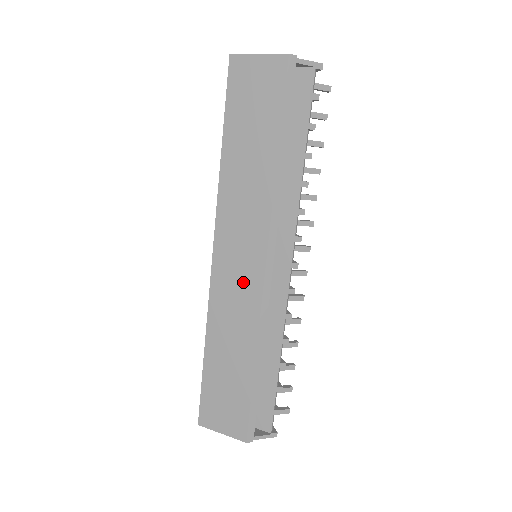
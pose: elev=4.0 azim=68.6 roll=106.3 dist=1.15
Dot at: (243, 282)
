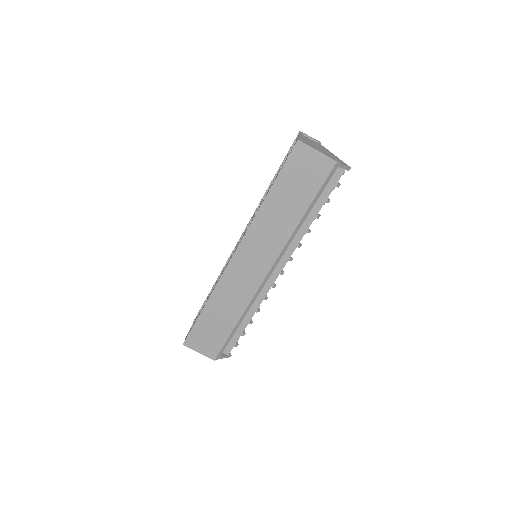
Dot at: (249, 277)
